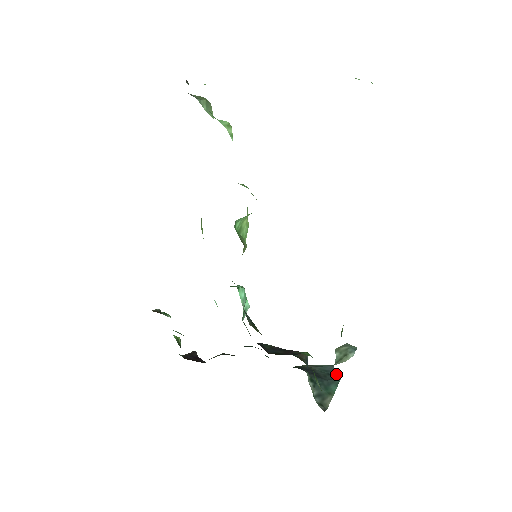
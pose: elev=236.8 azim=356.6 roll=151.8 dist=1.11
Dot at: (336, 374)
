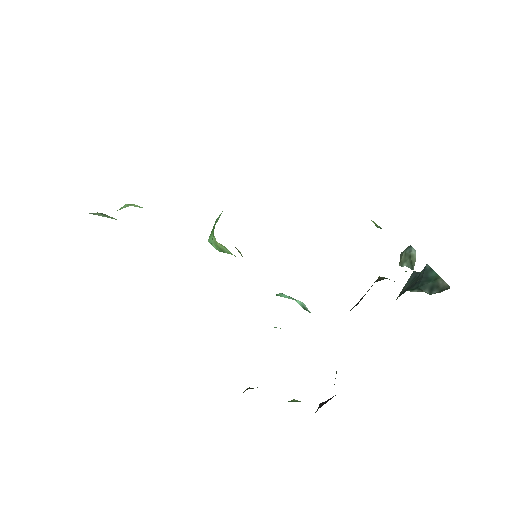
Dot at: occluded
